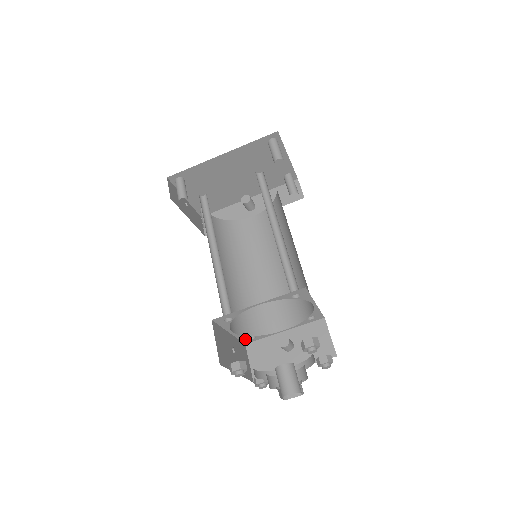
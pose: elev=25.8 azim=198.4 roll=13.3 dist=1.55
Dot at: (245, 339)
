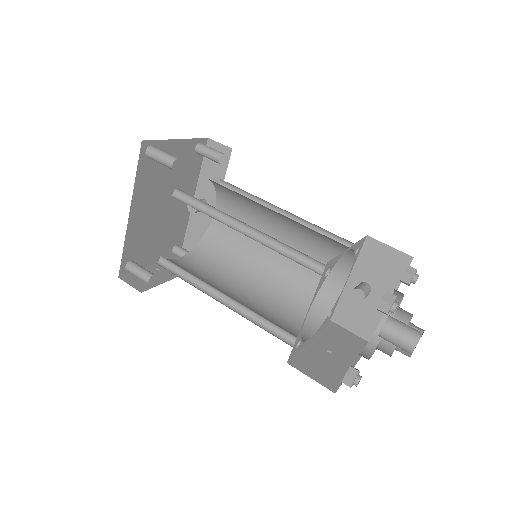
Dot at: (326, 321)
